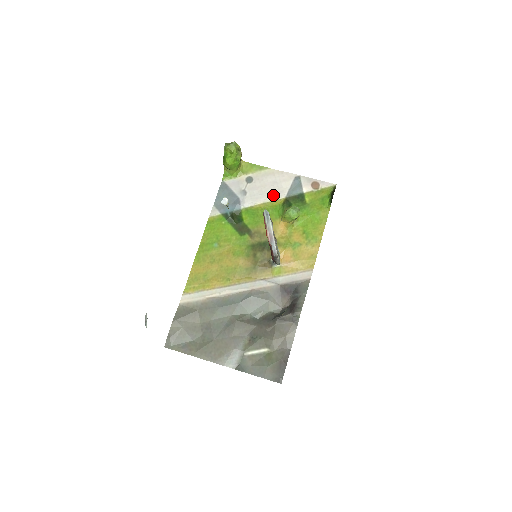
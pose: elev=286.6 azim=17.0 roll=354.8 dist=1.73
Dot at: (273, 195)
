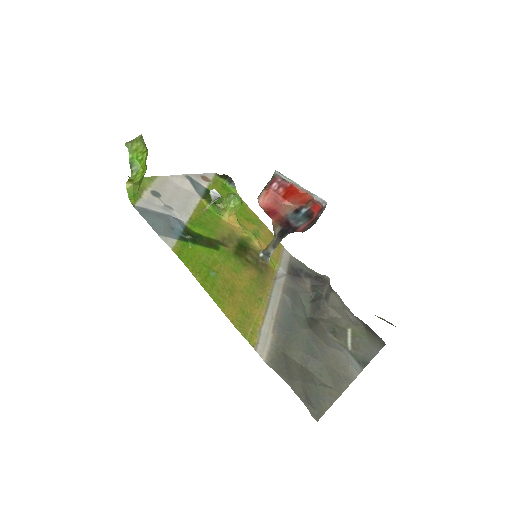
Dot at: (191, 199)
